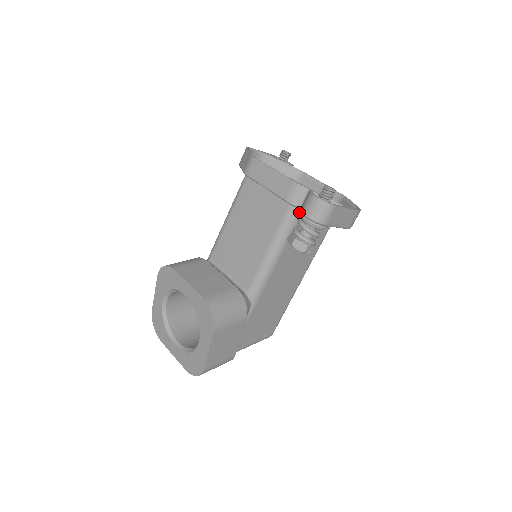
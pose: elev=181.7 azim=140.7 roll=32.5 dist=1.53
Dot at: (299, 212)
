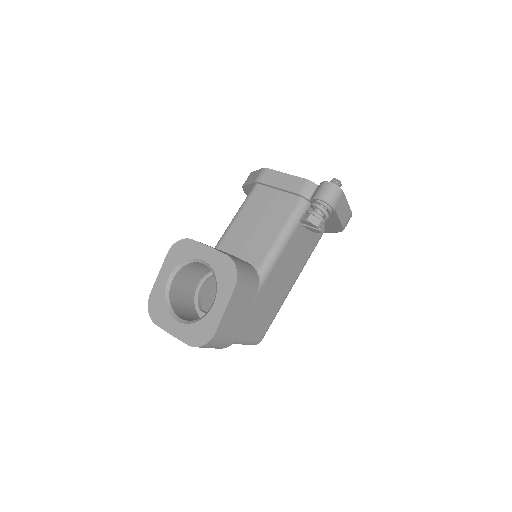
Dot at: (313, 196)
